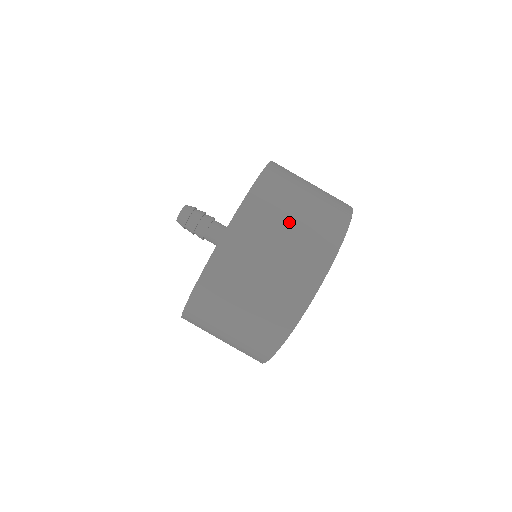
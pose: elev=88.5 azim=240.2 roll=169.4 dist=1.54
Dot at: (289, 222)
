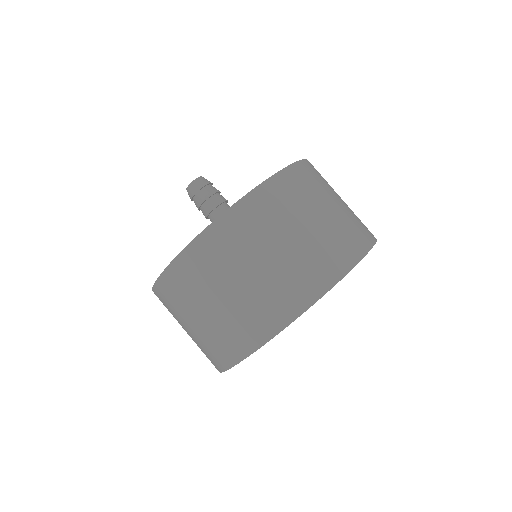
Dot at: (269, 252)
